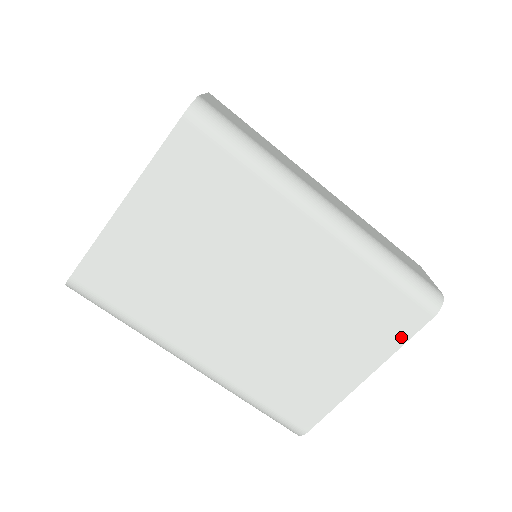
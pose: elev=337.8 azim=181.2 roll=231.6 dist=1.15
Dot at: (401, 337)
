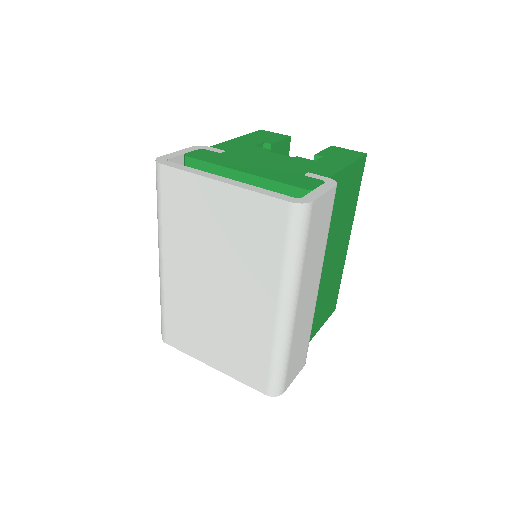
Dot at: (245, 380)
